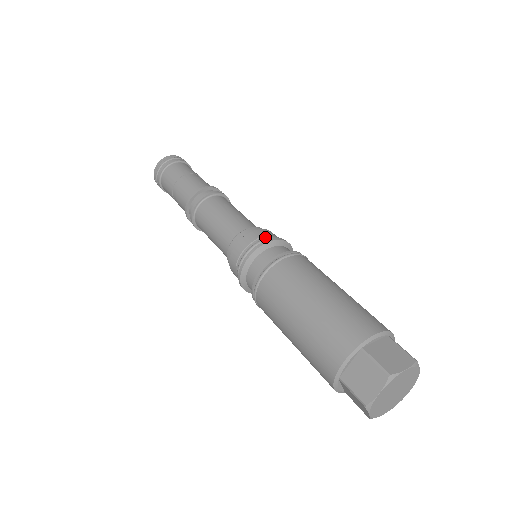
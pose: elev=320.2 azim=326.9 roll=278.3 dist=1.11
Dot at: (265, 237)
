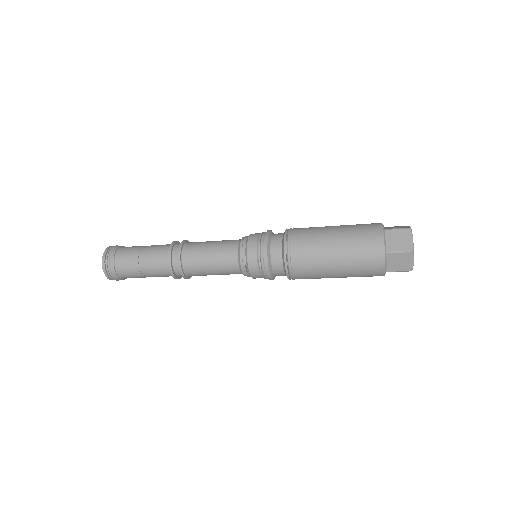
Dot at: occluded
